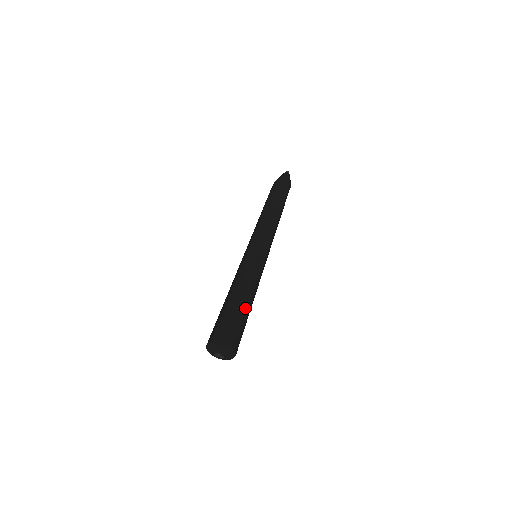
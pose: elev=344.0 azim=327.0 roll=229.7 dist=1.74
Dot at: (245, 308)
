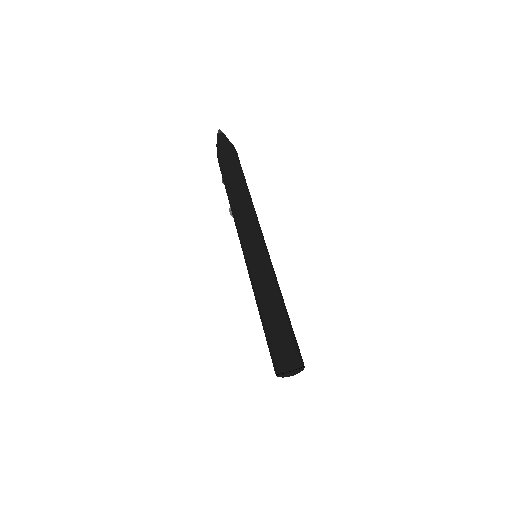
Dot at: (288, 322)
